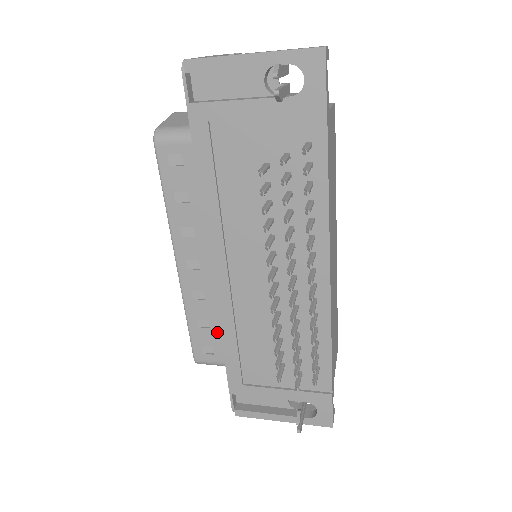
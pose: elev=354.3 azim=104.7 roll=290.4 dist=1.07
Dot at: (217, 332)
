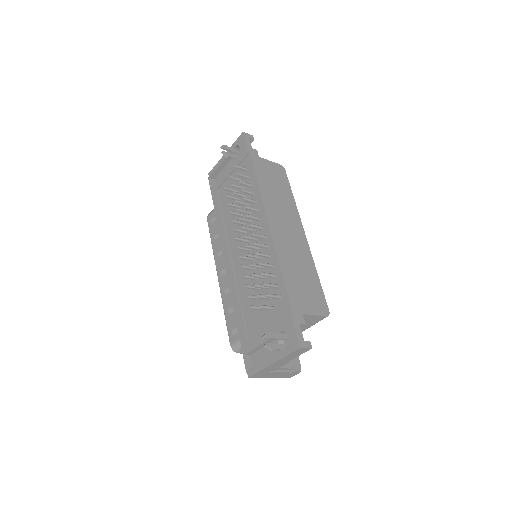
Dot at: occluded
